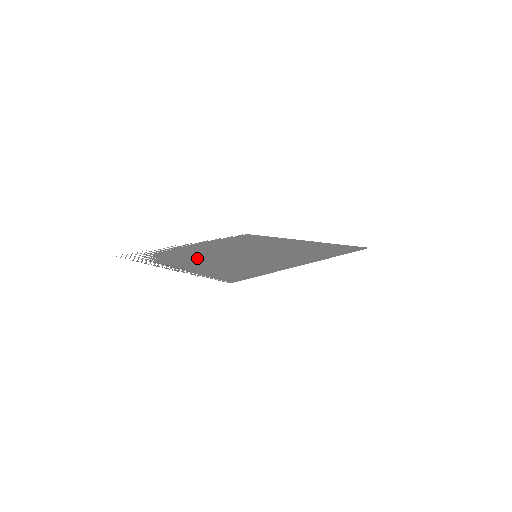
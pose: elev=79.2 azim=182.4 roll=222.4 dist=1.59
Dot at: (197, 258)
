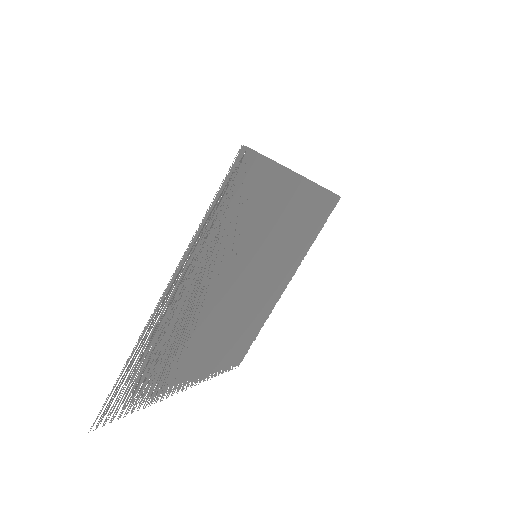
Dot at: (198, 304)
